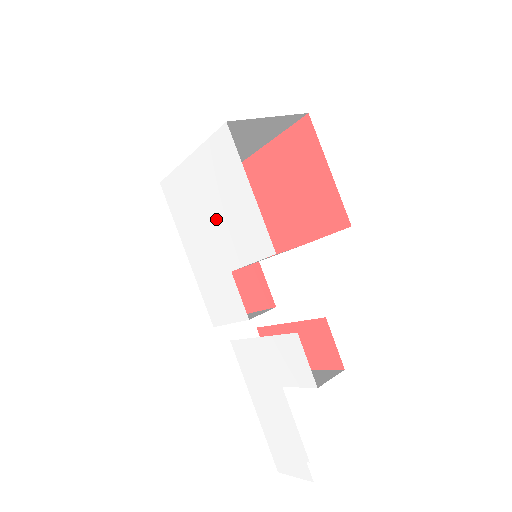
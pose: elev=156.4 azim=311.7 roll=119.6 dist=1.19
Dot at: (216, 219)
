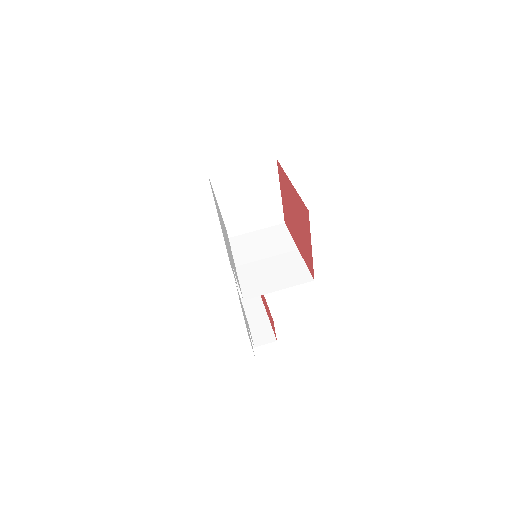
Dot at: (227, 244)
